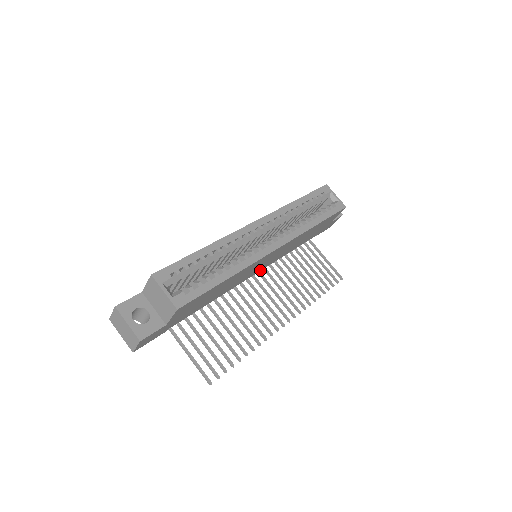
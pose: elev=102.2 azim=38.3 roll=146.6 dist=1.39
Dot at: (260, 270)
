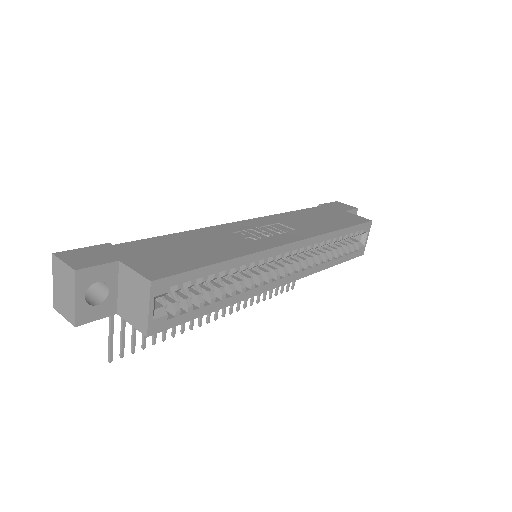
Dot at: occluded
